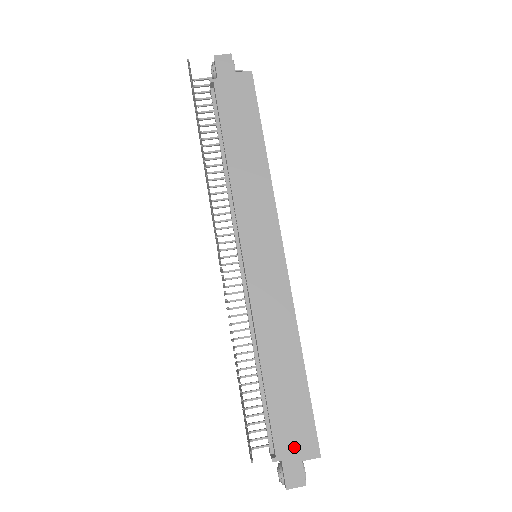
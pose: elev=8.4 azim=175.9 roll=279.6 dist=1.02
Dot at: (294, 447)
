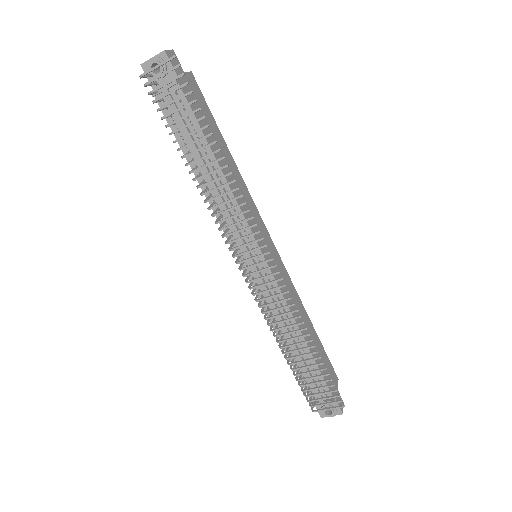
Dot at: occluded
